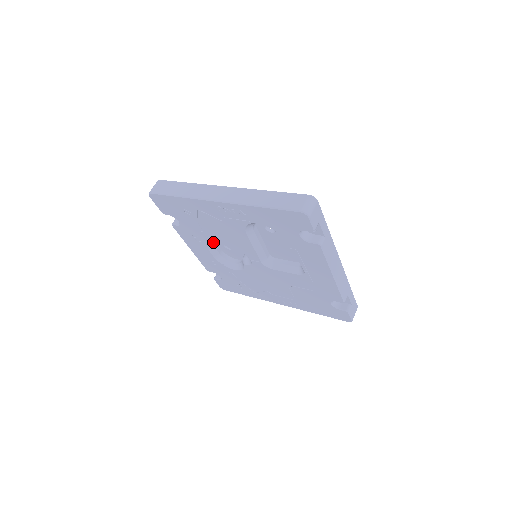
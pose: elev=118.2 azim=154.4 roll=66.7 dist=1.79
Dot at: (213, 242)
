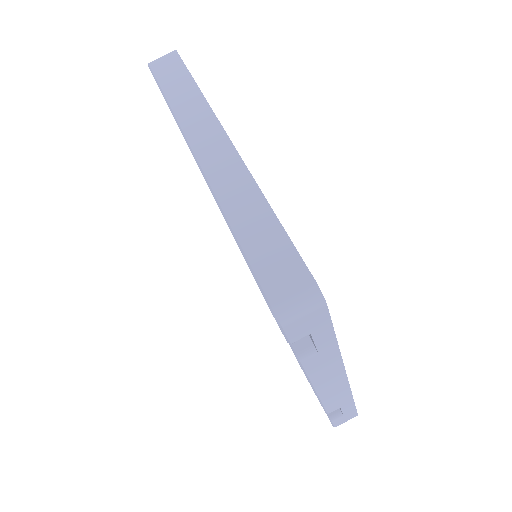
Dot at: occluded
